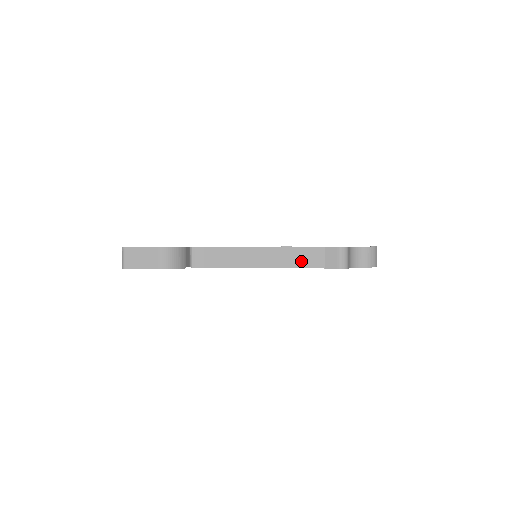
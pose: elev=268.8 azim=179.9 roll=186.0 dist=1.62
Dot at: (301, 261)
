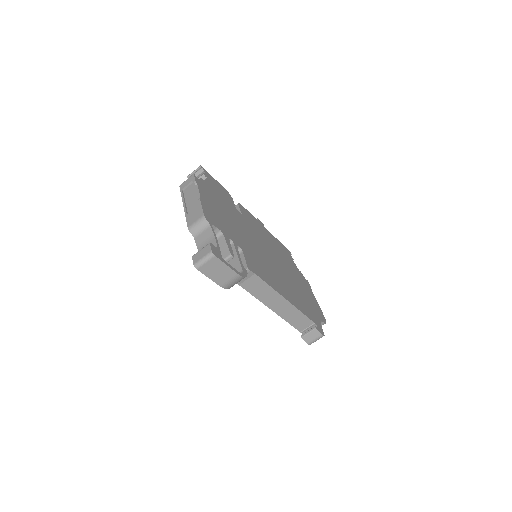
Dot at: (294, 320)
